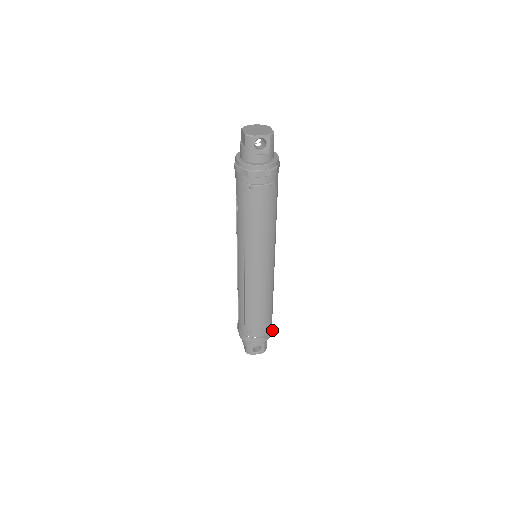
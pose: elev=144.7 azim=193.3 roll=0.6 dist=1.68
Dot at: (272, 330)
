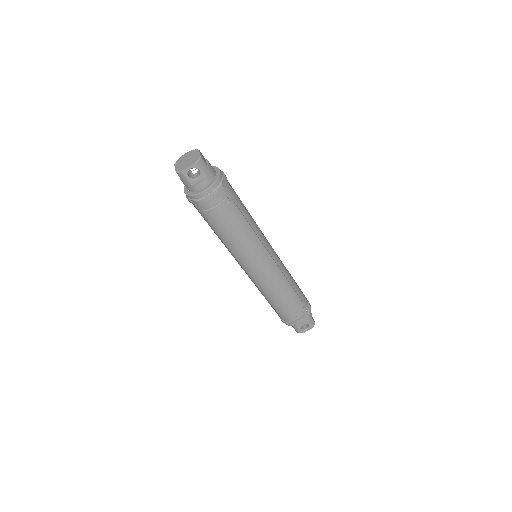
Dot at: (310, 307)
